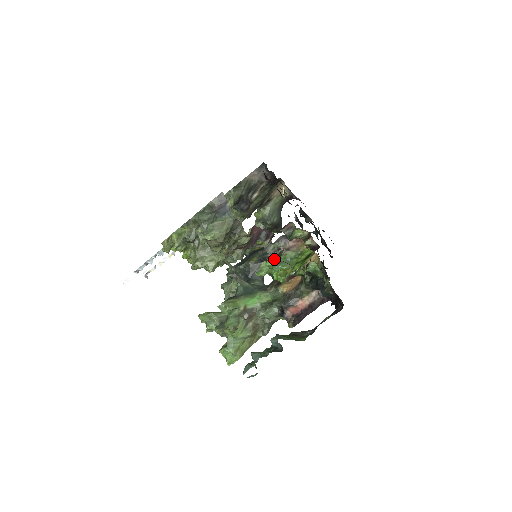
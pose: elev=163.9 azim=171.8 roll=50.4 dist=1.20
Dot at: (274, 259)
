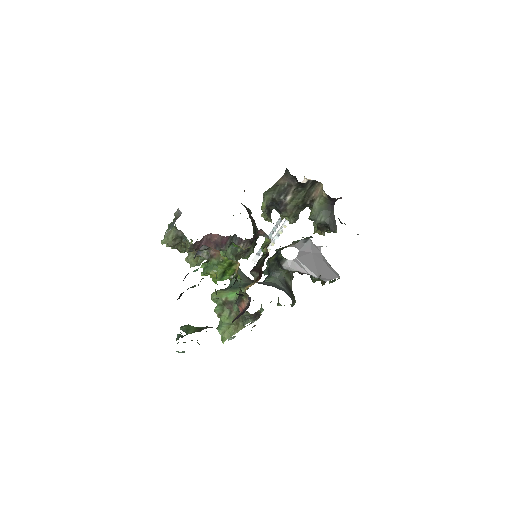
Dot at: (205, 263)
